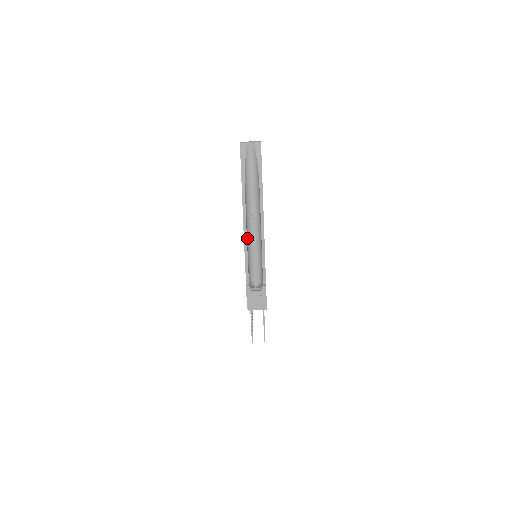
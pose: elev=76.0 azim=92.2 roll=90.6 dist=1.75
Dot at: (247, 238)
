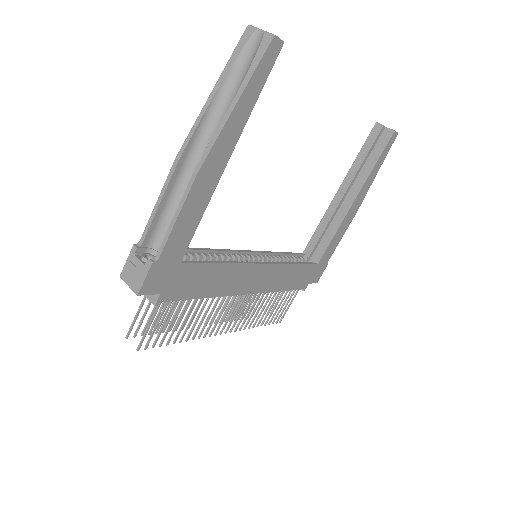
Dot at: (179, 179)
